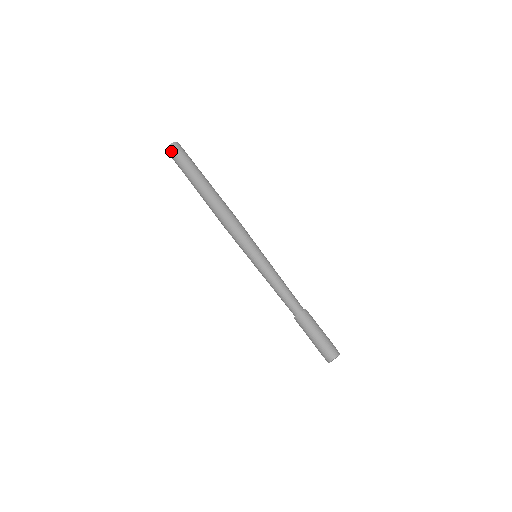
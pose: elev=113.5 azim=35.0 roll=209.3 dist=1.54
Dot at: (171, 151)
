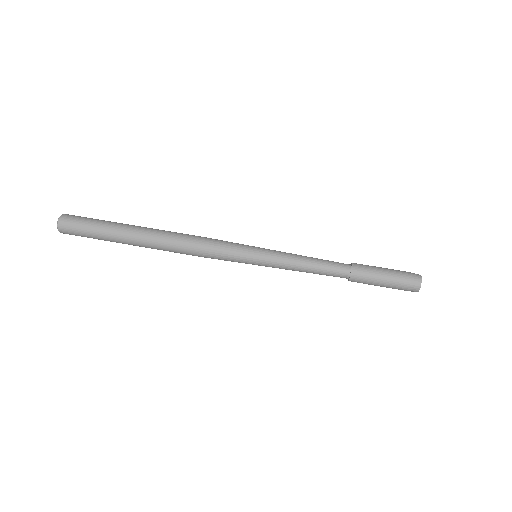
Dot at: (67, 233)
